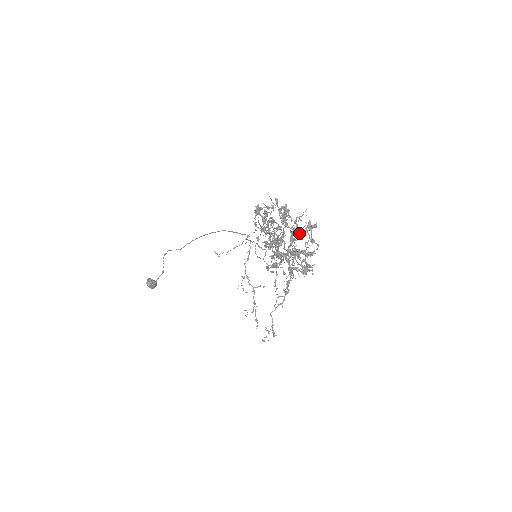
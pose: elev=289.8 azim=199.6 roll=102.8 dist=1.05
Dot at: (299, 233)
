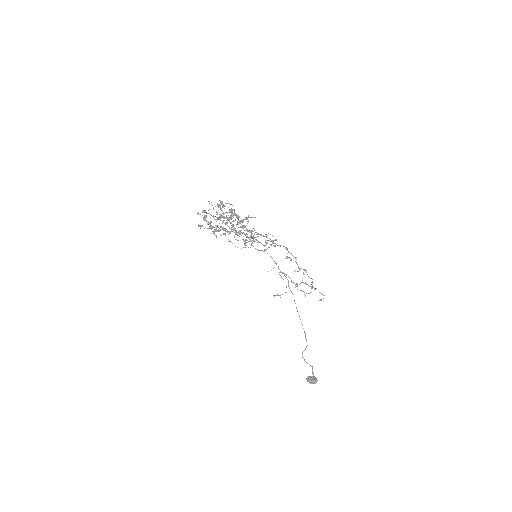
Dot at: occluded
